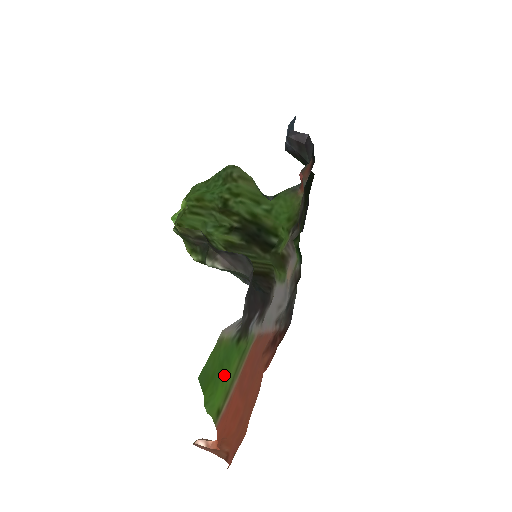
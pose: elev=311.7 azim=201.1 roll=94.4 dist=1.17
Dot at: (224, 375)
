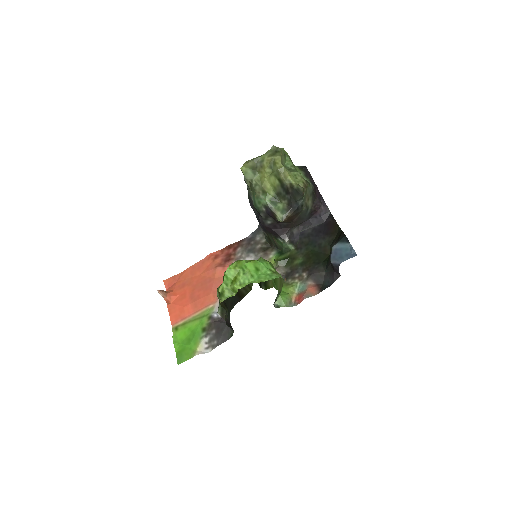
Dot at: (188, 335)
